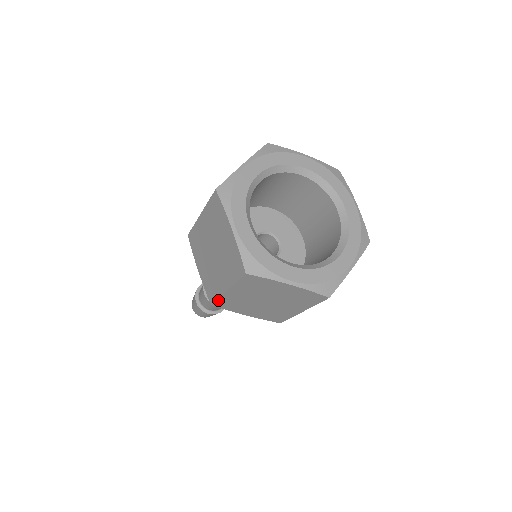
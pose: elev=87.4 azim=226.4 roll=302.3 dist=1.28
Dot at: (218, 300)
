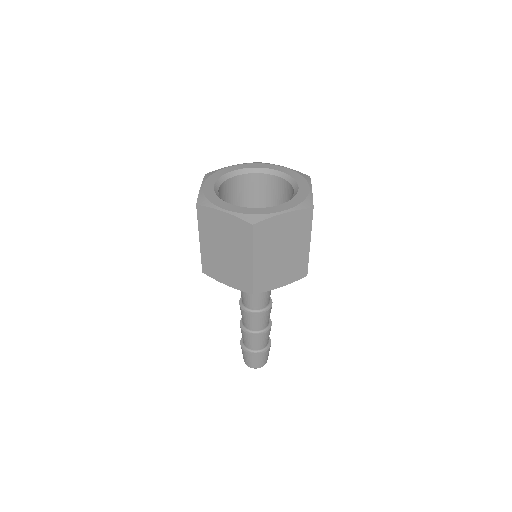
Dot at: (254, 282)
